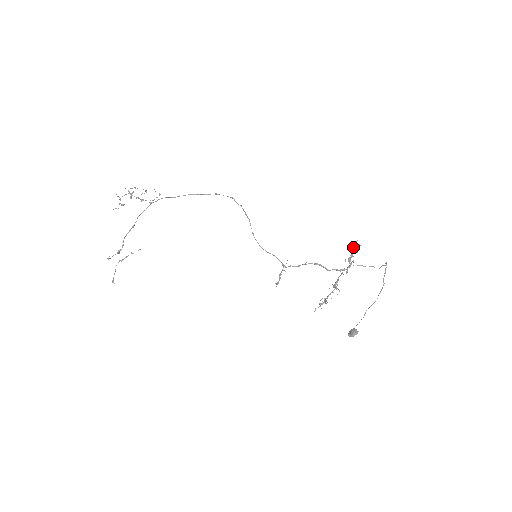
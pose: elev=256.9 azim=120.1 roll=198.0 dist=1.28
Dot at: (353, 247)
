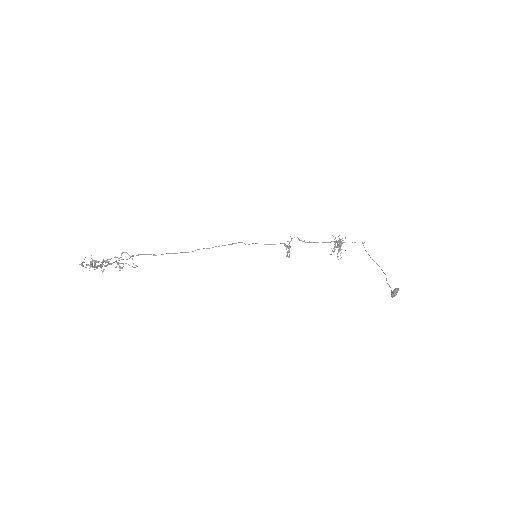
Dot at: occluded
